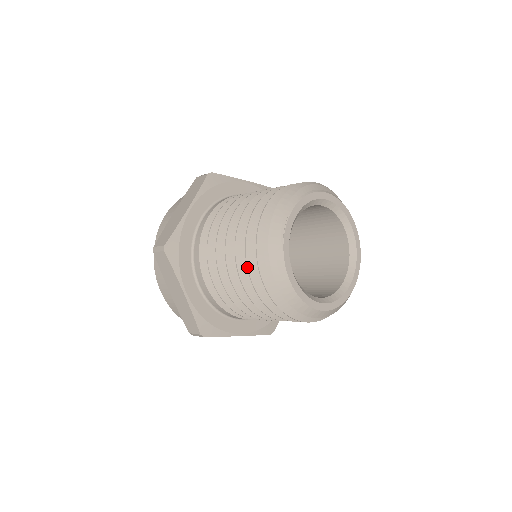
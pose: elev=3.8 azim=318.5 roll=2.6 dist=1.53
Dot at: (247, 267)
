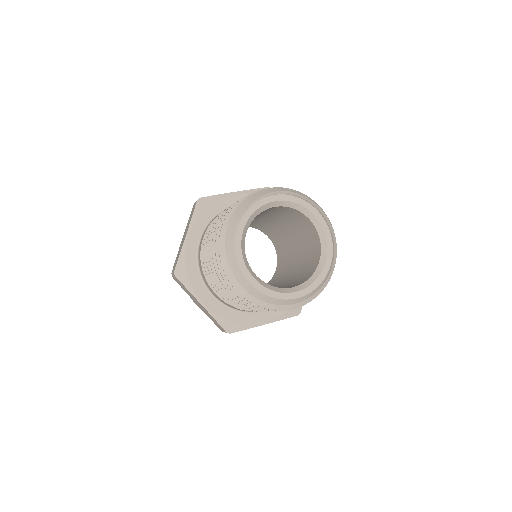
Dot at: (223, 217)
